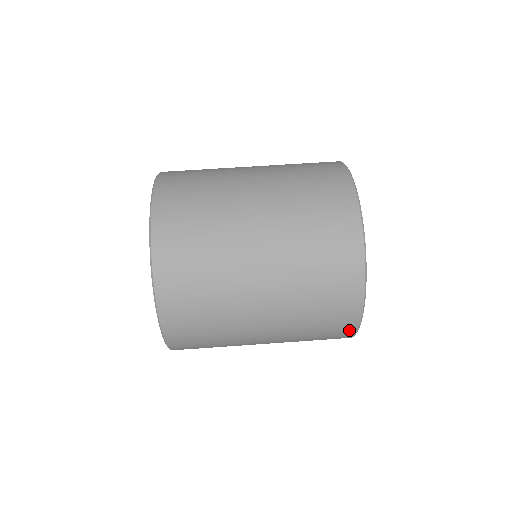
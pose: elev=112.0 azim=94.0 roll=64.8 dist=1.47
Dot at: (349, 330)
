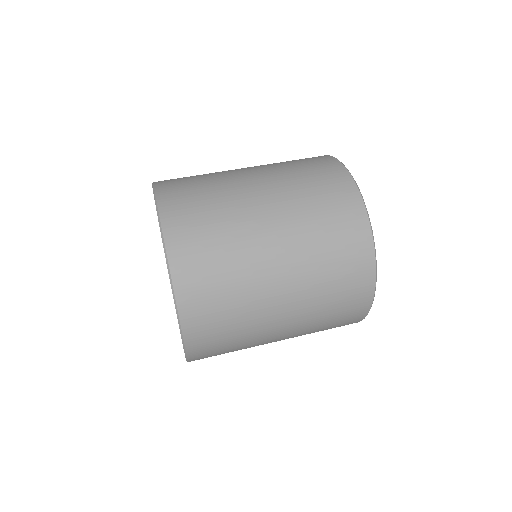
Dot at: (352, 323)
